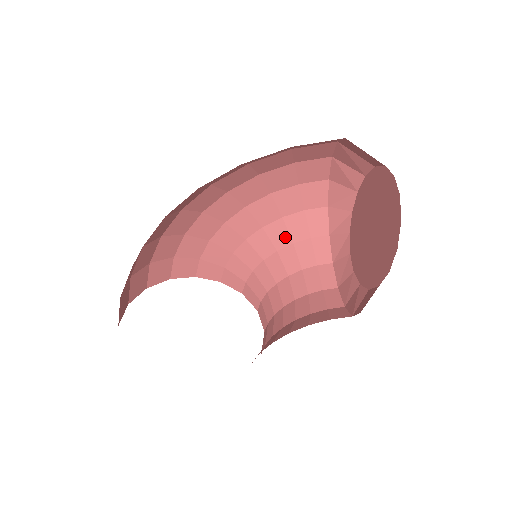
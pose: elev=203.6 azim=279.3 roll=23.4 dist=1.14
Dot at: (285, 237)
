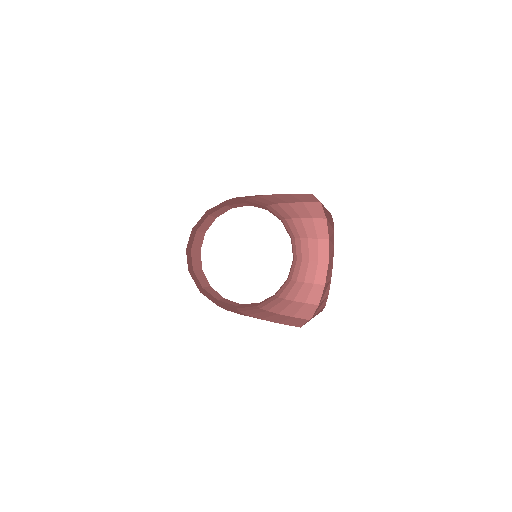
Dot at: (294, 213)
